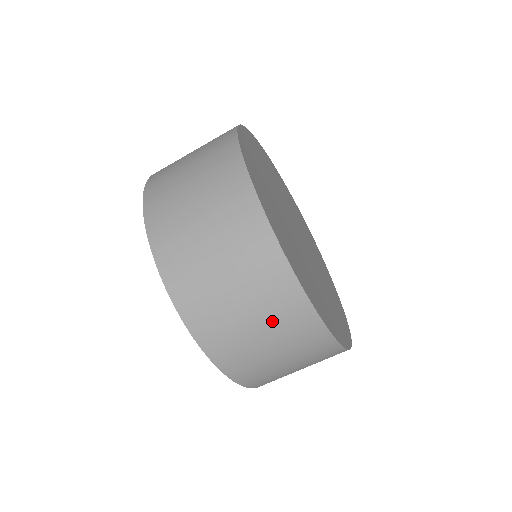
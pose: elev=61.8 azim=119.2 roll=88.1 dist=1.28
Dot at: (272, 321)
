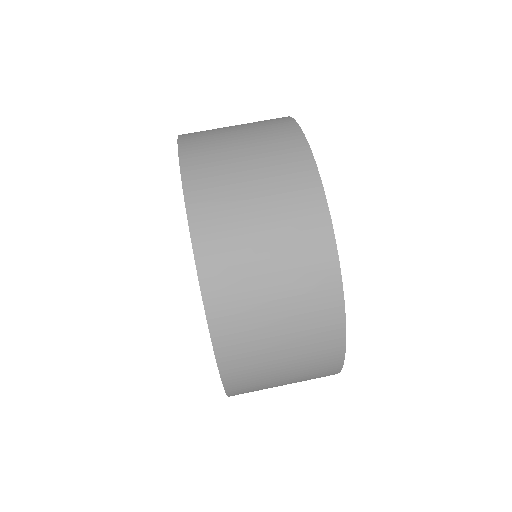
Dot at: (268, 166)
